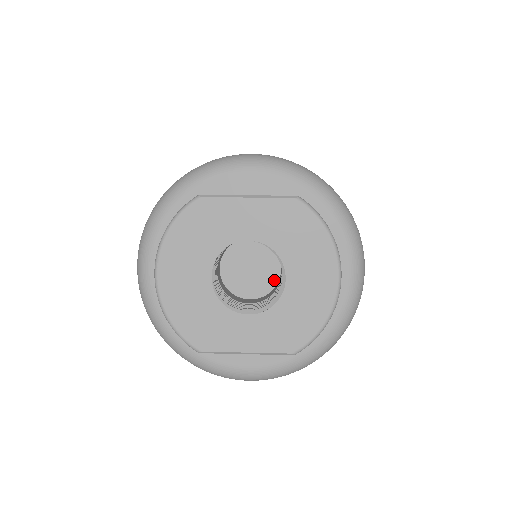
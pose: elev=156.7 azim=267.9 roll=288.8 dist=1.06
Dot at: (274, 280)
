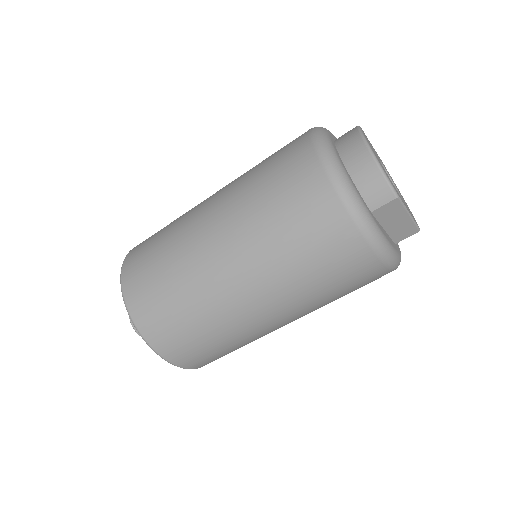
Dot at: occluded
